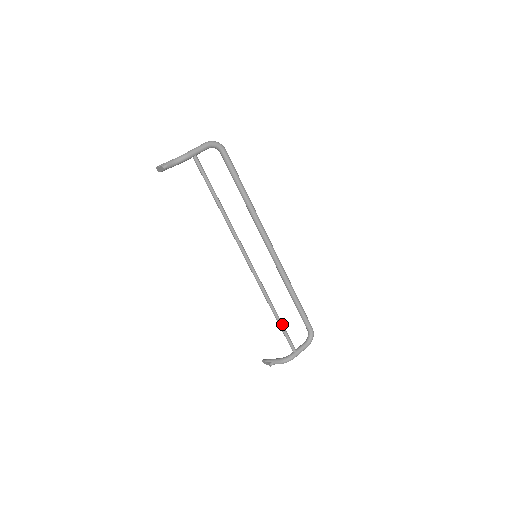
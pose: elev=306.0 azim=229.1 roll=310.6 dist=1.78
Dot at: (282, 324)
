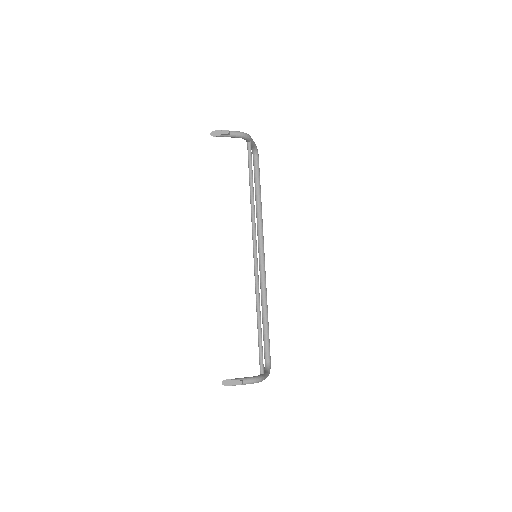
Dot at: (261, 335)
